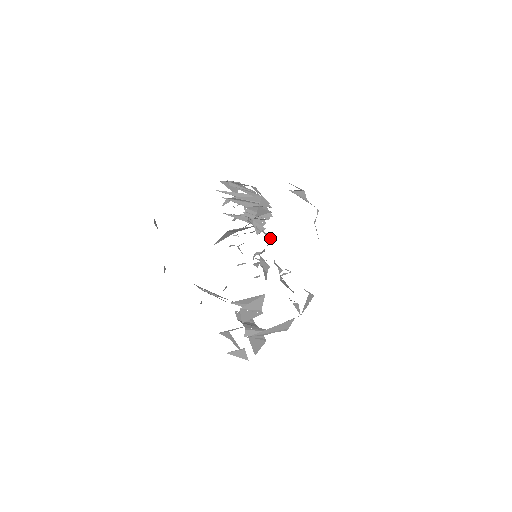
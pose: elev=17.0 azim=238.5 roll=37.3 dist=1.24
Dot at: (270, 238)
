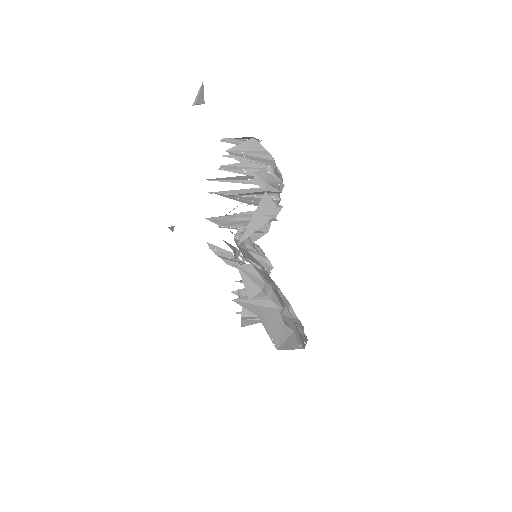
Dot at: (259, 263)
